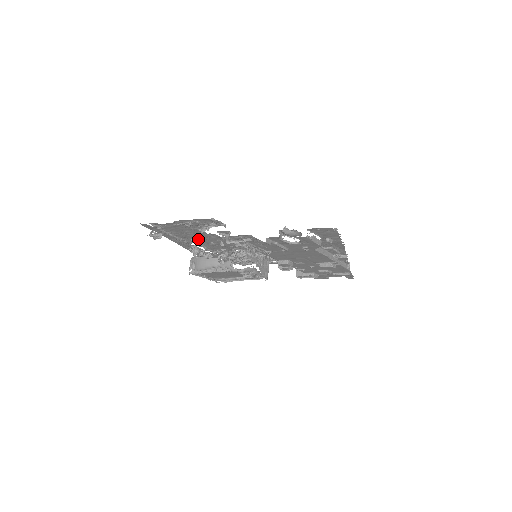
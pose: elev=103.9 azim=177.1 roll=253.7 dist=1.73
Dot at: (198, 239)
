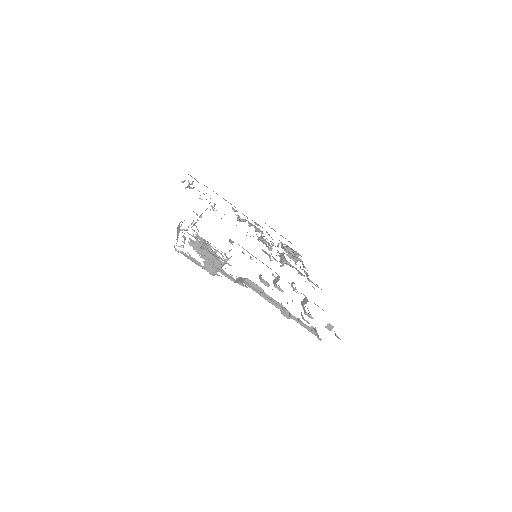
Dot at: occluded
